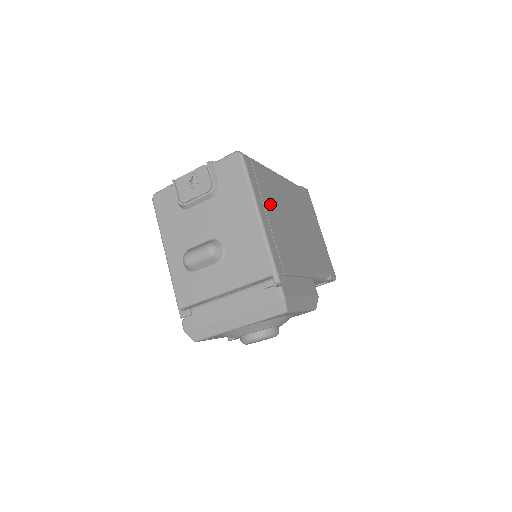
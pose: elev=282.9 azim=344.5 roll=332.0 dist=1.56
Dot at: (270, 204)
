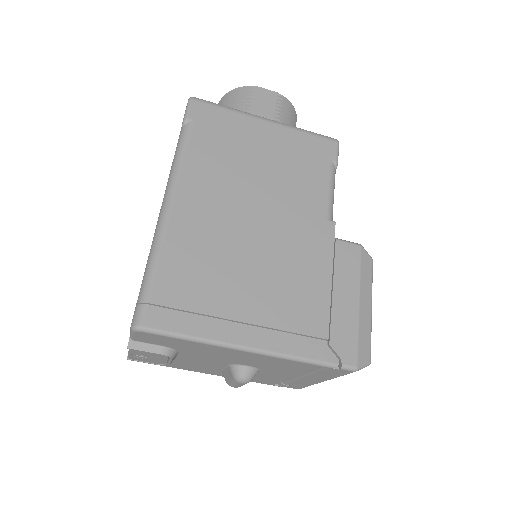
Dot at: (223, 294)
